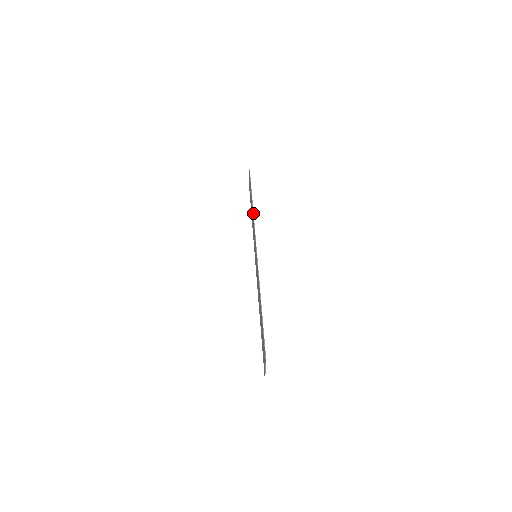
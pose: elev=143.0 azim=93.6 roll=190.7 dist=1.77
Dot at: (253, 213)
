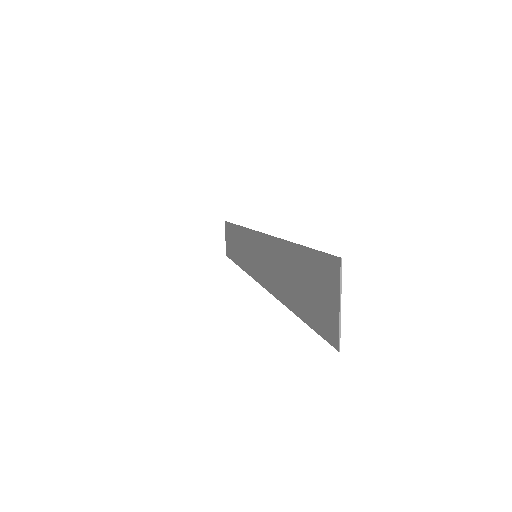
Dot at: (241, 226)
